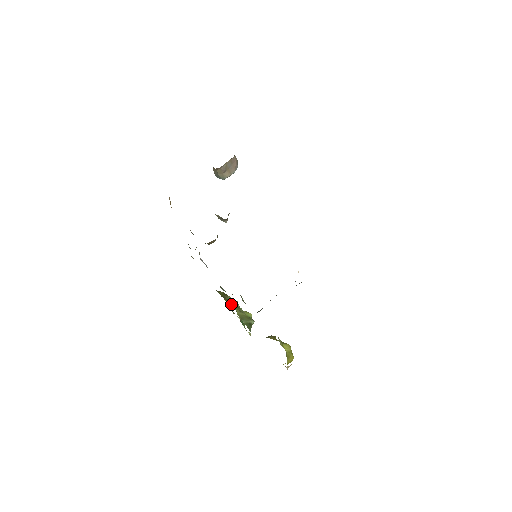
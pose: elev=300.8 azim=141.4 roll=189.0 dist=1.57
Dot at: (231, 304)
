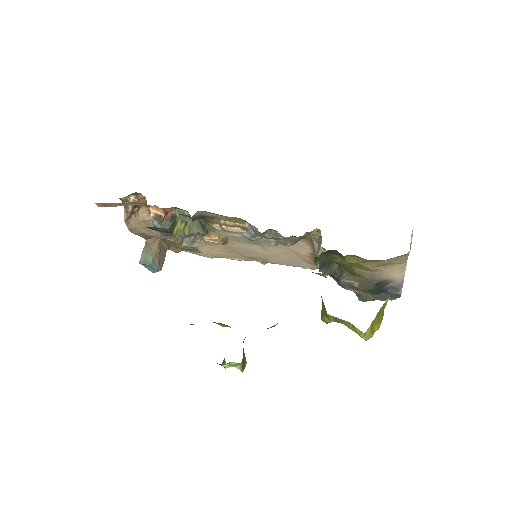
Dot at: occluded
